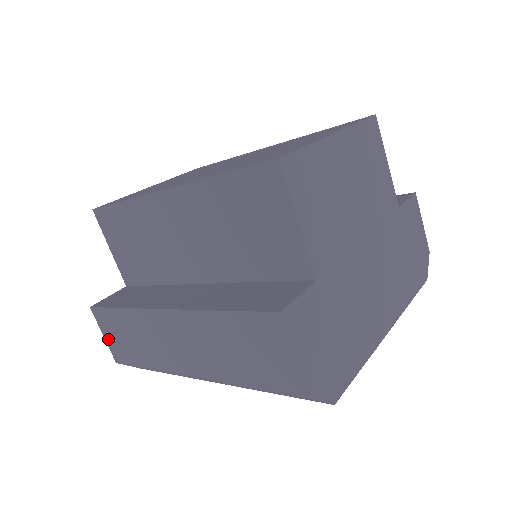
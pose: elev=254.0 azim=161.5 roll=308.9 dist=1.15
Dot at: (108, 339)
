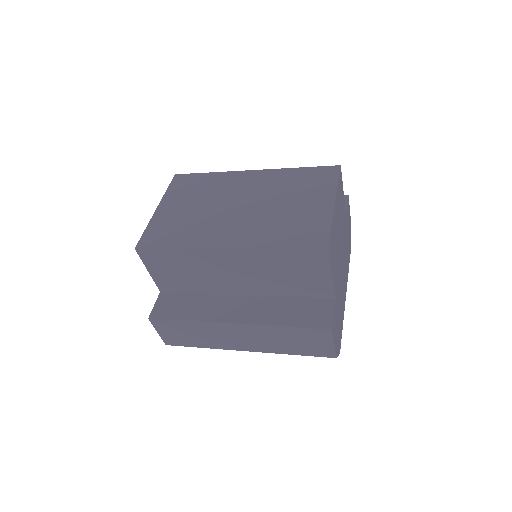
Dot at: (163, 334)
